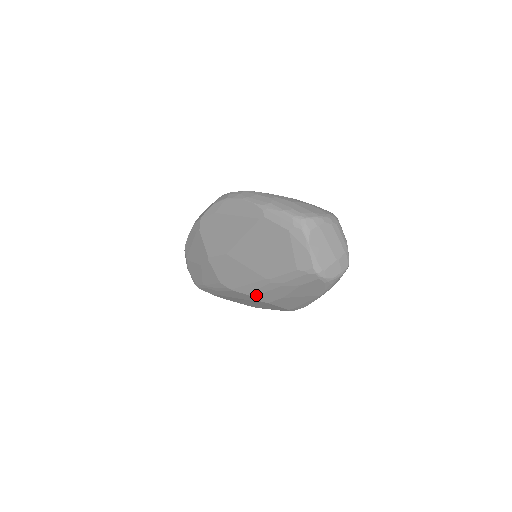
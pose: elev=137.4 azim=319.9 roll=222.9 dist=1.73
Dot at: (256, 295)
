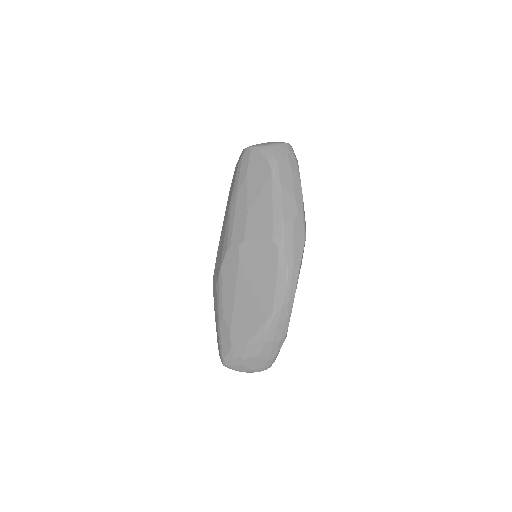
Dot at: (231, 240)
